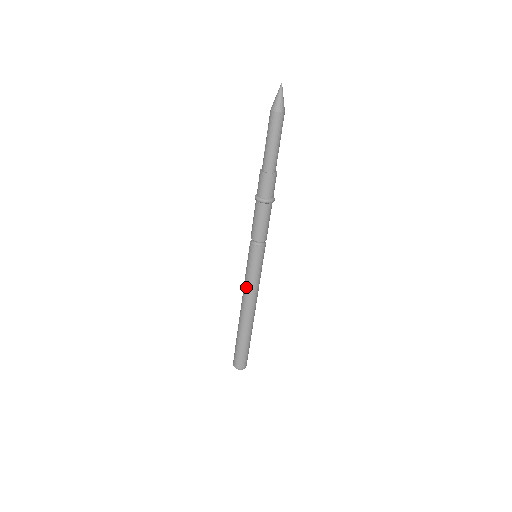
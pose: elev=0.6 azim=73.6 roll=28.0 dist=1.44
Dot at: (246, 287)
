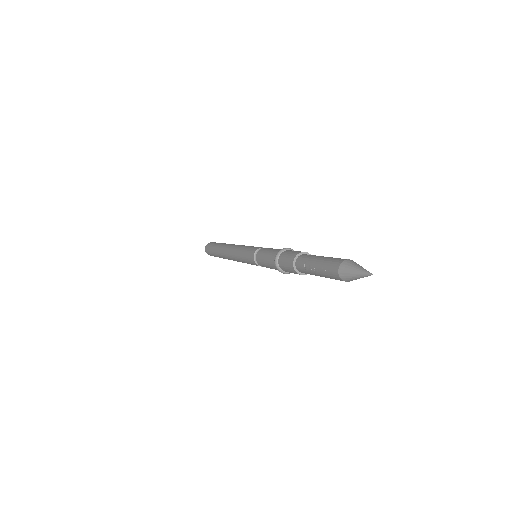
Dot at: (236, 260)
